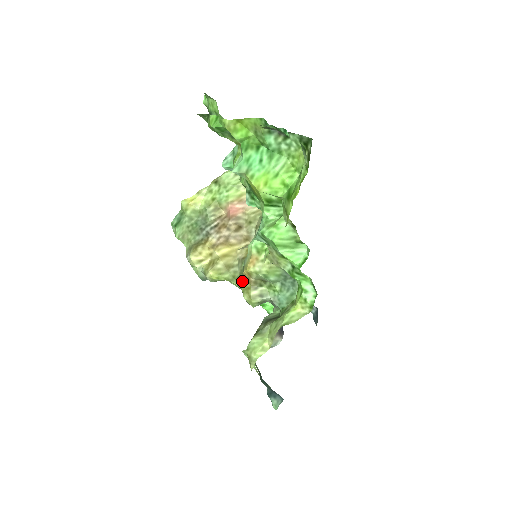
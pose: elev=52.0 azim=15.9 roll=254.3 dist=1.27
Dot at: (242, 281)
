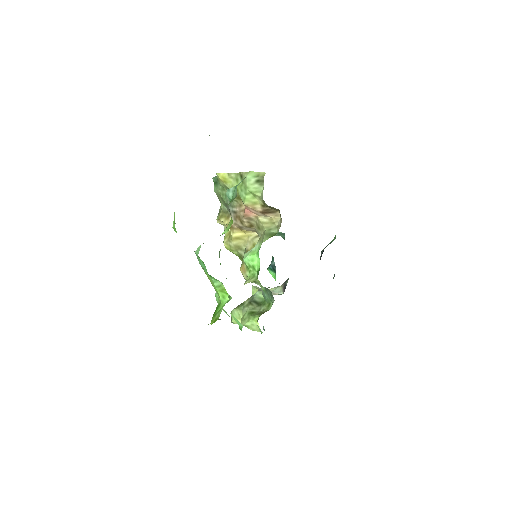
Dot at: occluded
